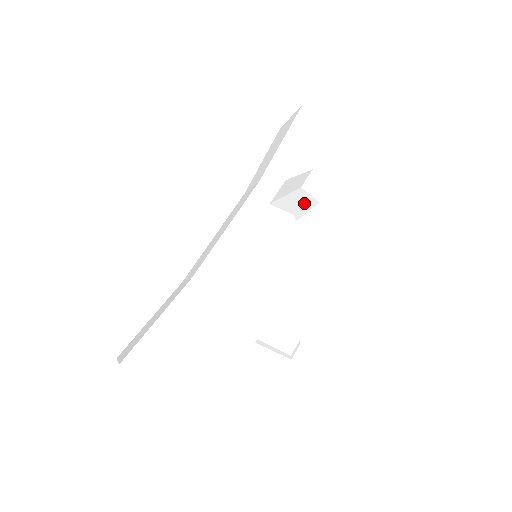
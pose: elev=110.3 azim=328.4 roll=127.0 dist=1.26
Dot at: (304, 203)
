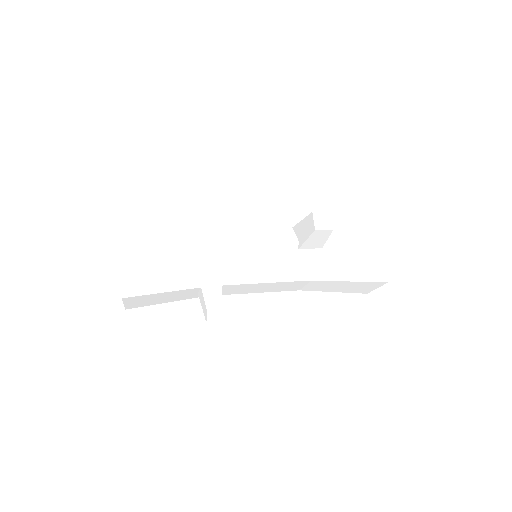
Dot at: (308, 229)
